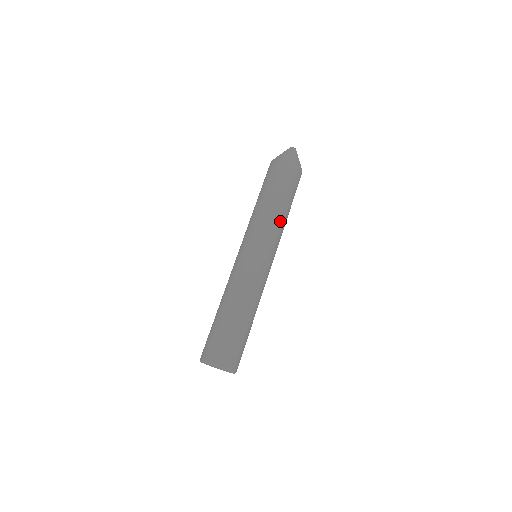
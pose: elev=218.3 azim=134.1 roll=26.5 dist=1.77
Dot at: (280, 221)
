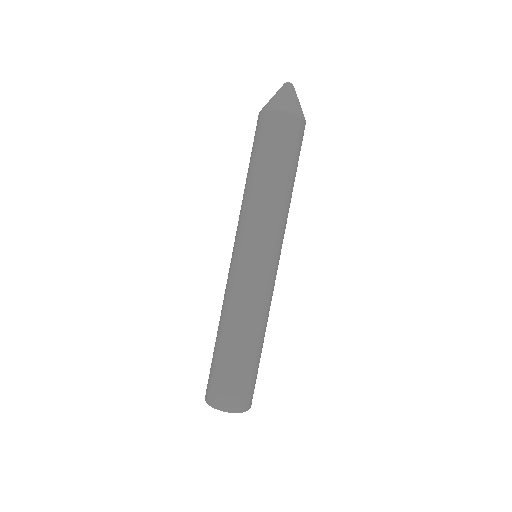
Dot at: (272, 205)
